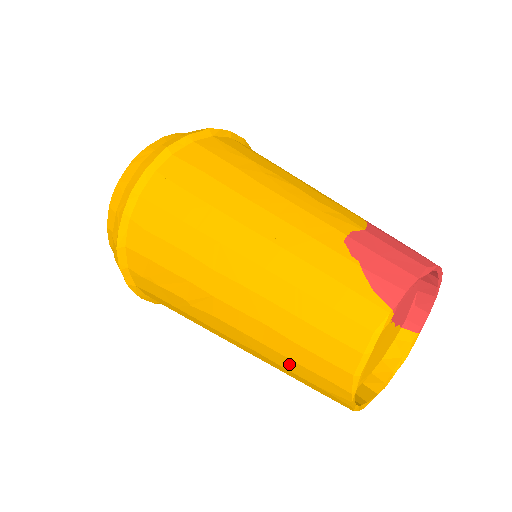
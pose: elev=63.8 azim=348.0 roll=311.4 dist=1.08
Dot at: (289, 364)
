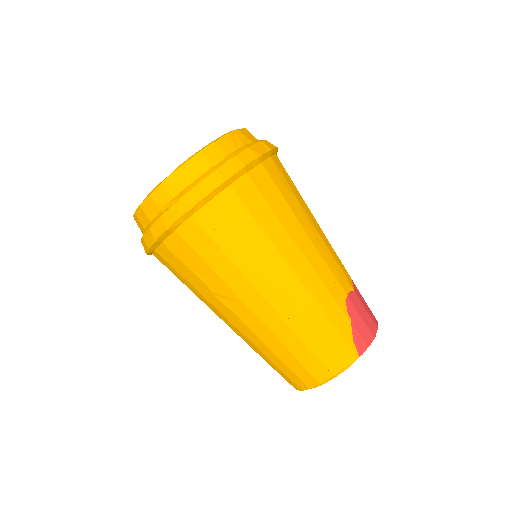
Dot at: (274, 359)
